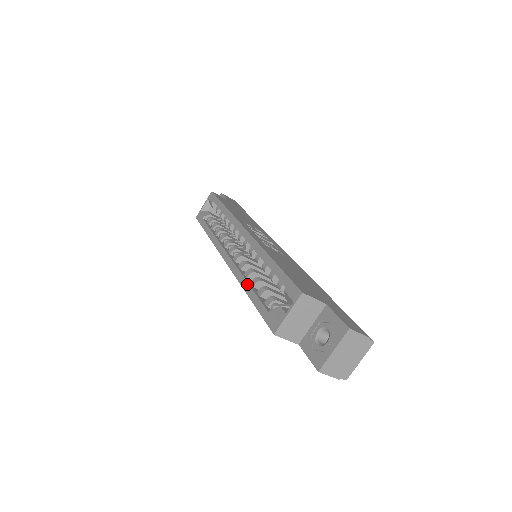
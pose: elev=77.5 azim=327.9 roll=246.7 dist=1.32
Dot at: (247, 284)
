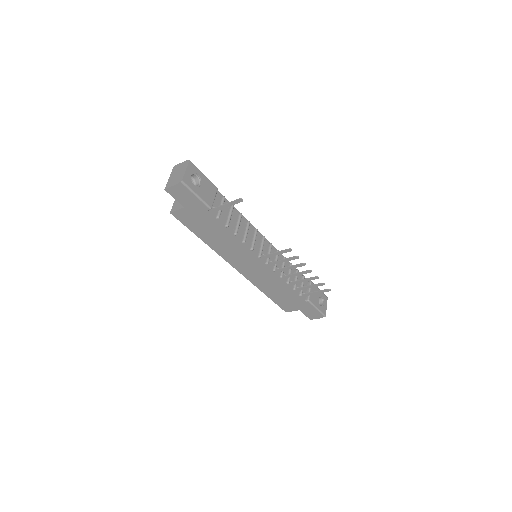
Dot at: occluded
